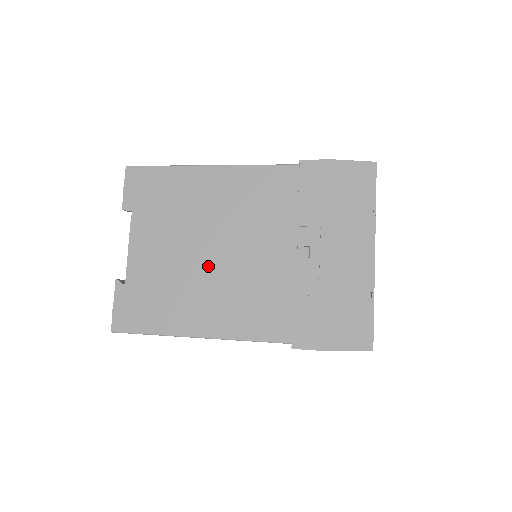
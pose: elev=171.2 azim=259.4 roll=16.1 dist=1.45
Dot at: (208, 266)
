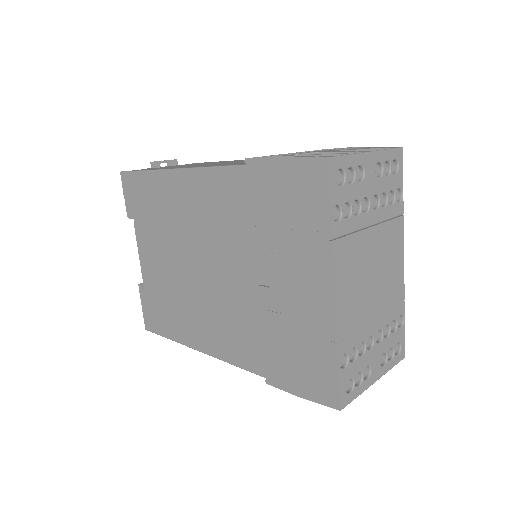
Dot at: (191, 282)
